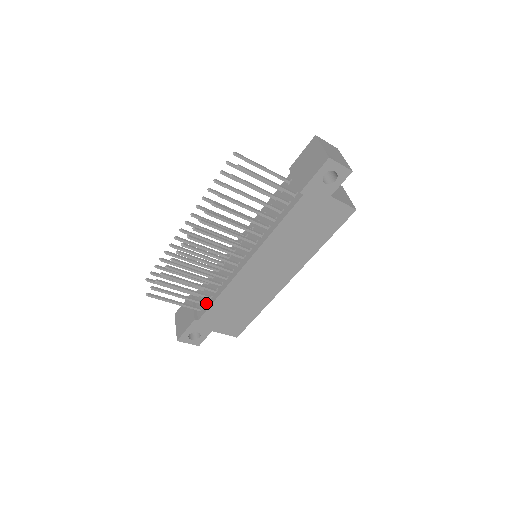
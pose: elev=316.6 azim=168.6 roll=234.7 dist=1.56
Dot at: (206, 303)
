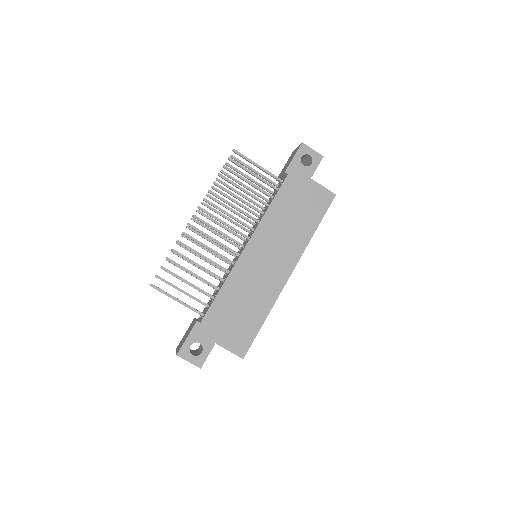
Dot at: (209, 305)
